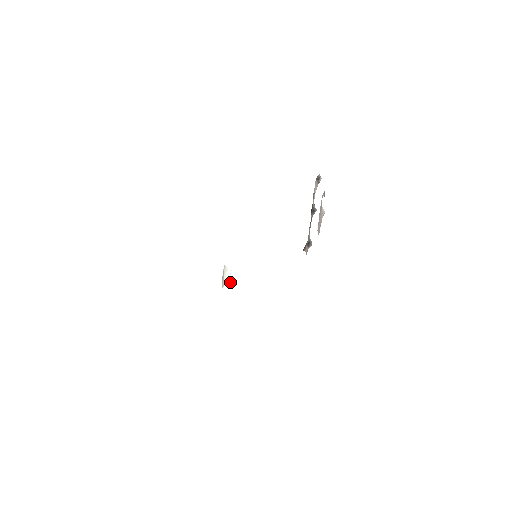
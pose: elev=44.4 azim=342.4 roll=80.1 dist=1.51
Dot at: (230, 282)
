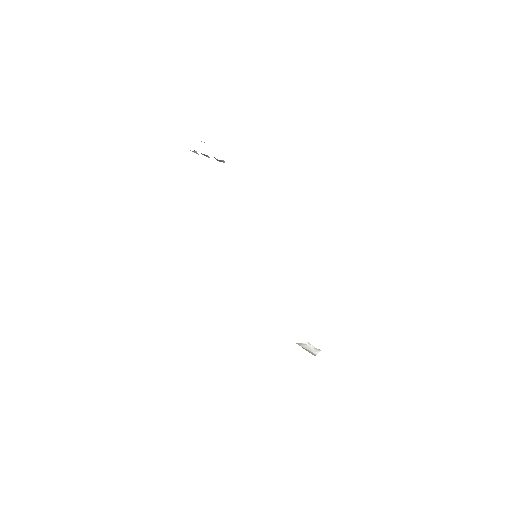
Dot at: (318, 349)
